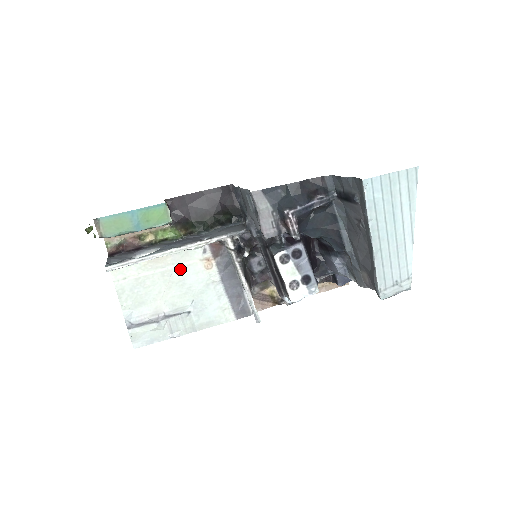
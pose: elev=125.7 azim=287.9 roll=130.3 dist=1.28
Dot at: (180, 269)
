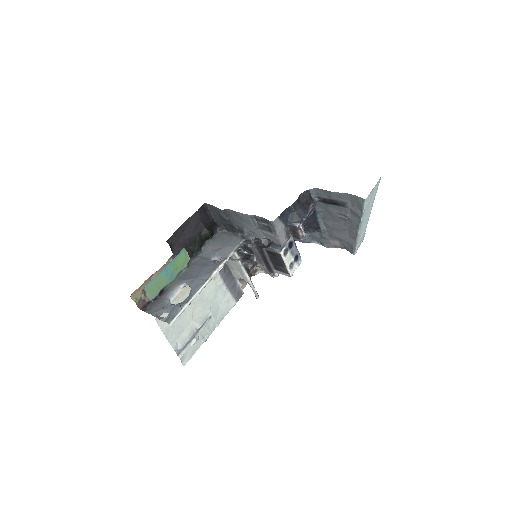
Dot at: occluded
